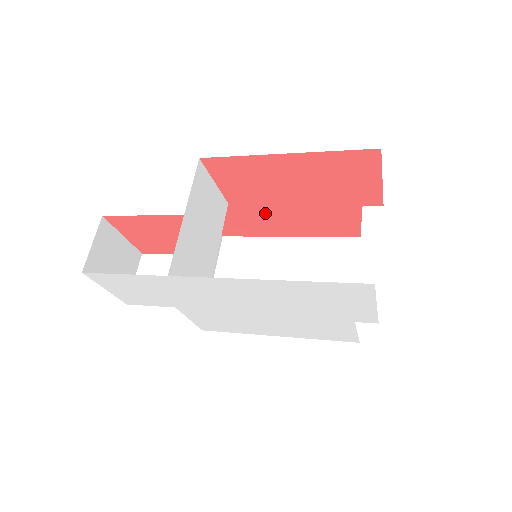
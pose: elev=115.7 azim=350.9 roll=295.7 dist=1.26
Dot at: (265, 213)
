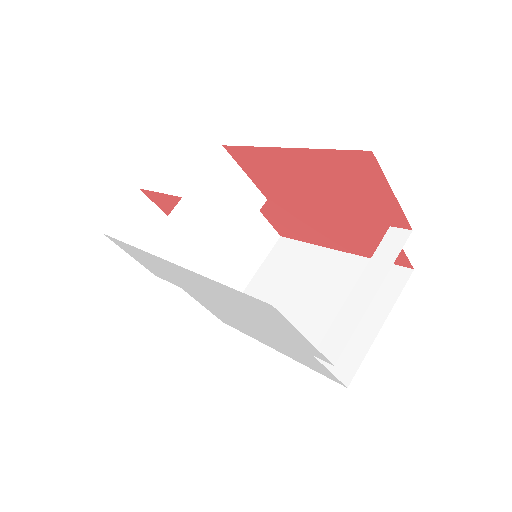
Dot at: (302, 216)
